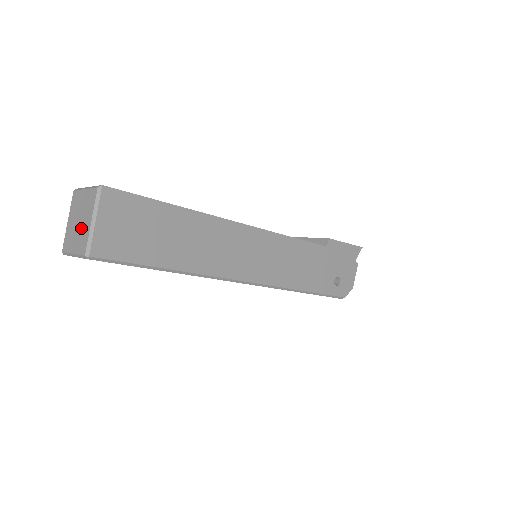
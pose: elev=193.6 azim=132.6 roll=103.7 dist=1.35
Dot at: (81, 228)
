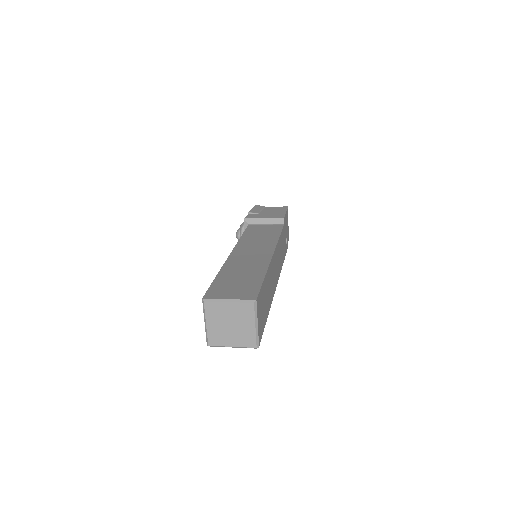
Dot at: (239, 330)
